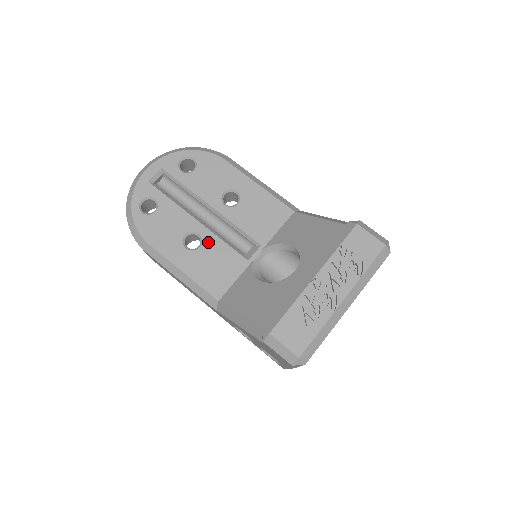
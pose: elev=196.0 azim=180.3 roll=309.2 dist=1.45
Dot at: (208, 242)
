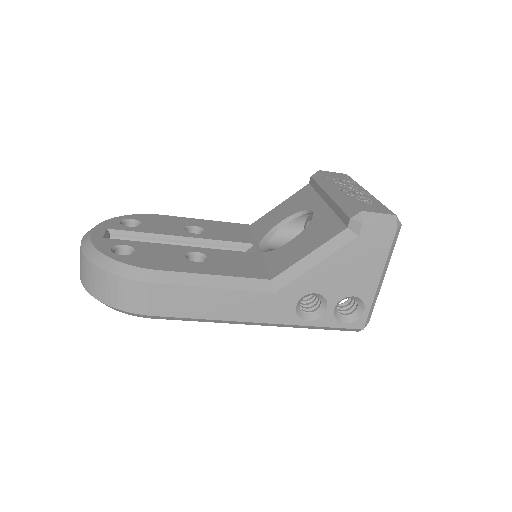
Dot at: (211, 253)
